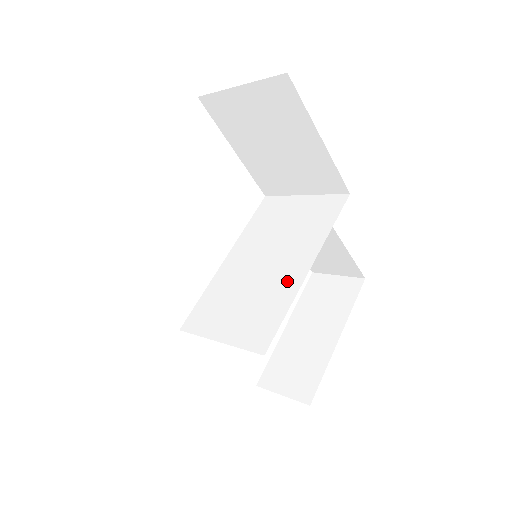
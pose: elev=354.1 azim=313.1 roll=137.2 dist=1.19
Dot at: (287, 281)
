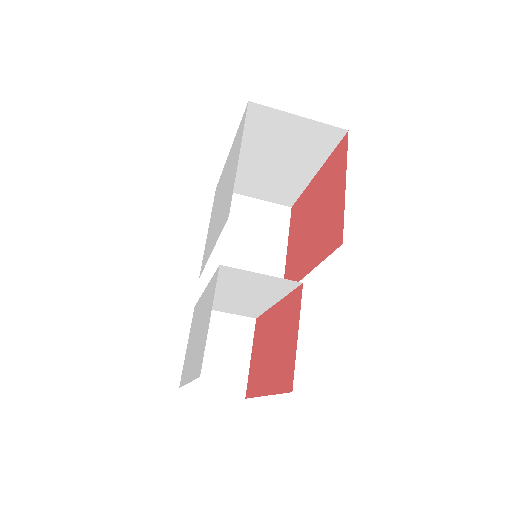
Dot at: occluded
